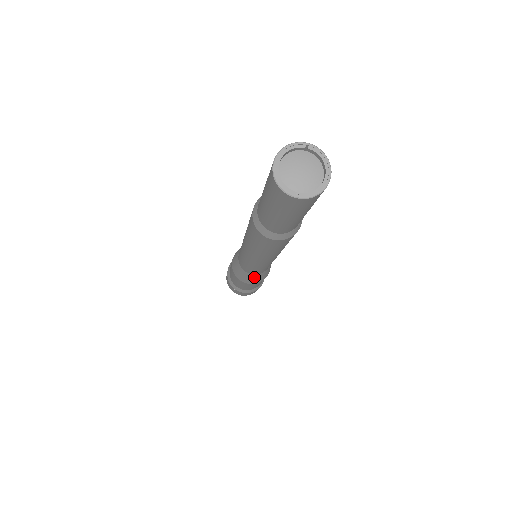
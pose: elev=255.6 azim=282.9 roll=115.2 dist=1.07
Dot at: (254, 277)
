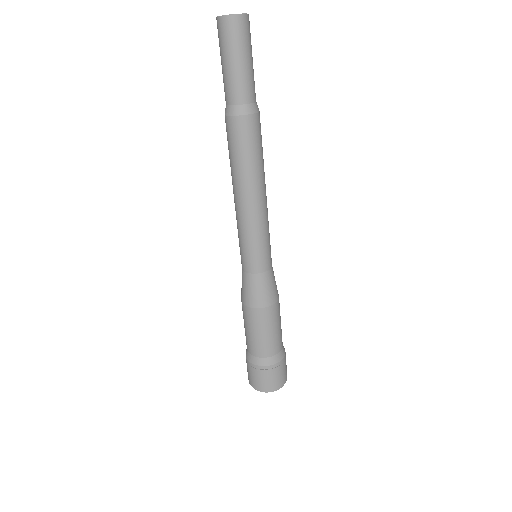
Dot at: (264, 283)
